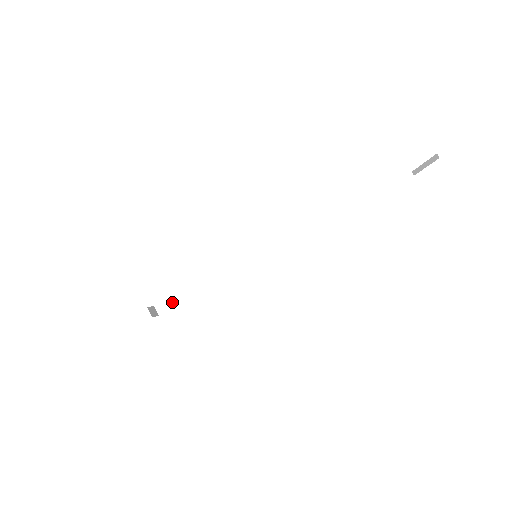
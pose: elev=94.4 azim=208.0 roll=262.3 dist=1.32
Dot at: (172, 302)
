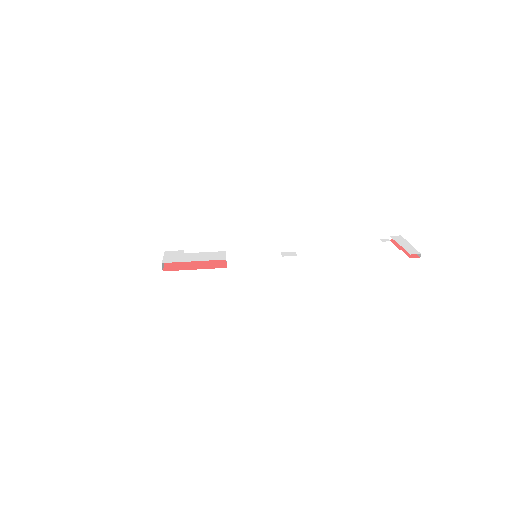
Dot at: occluded
